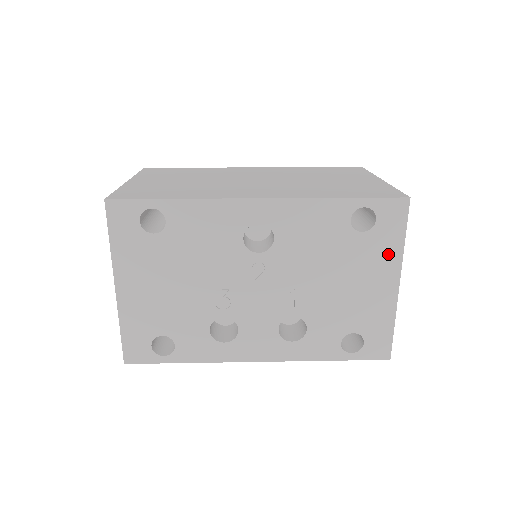
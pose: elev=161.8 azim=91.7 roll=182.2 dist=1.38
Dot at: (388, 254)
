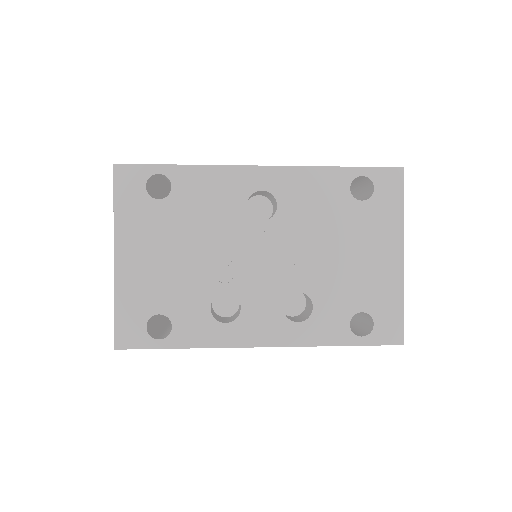
Dot at: (389, 224)
